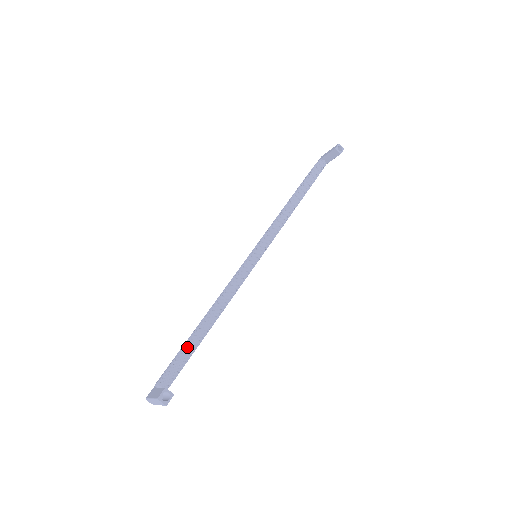
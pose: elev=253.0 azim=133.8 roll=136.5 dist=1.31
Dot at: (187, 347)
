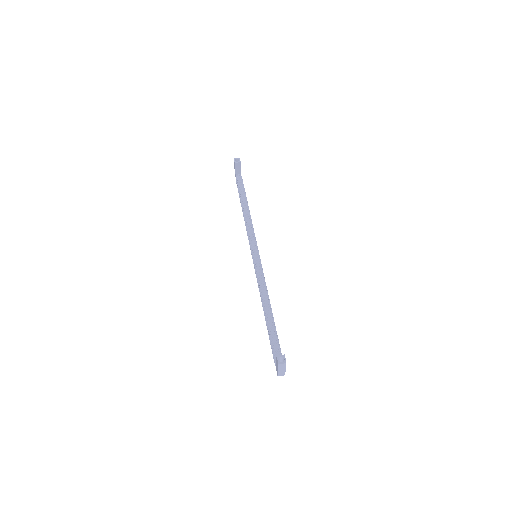
Dot at: (270, 332)
